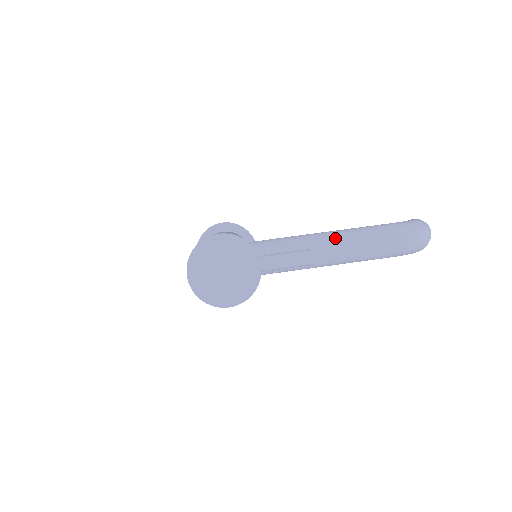
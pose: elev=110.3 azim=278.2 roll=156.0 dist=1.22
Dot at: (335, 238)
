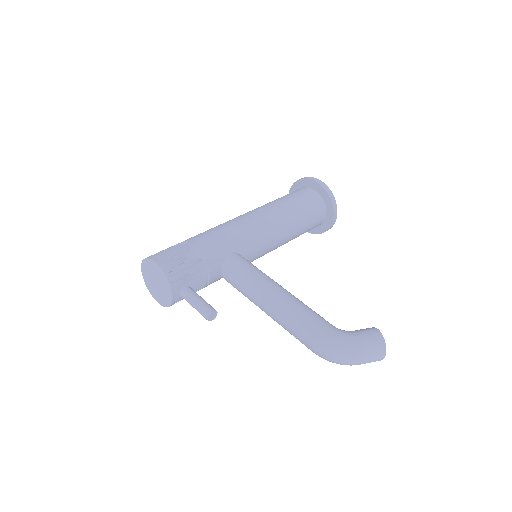
Dot at: (273, 304)
